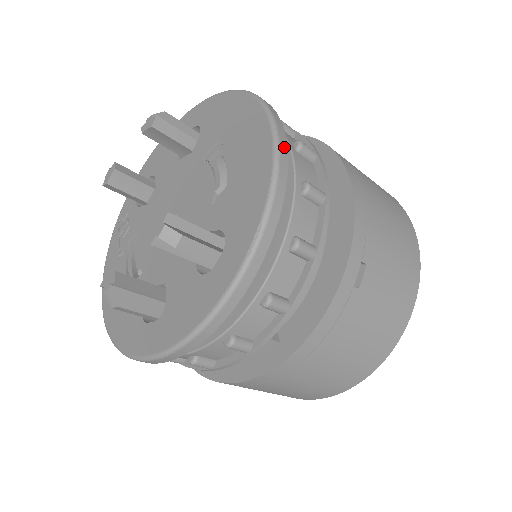
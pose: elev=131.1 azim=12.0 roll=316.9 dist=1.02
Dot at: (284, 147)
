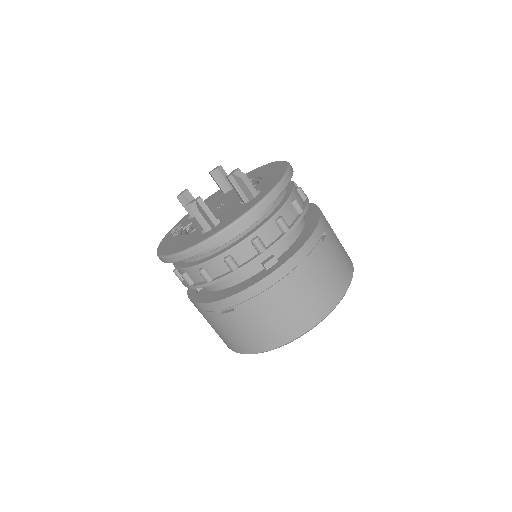
Dot at: (291, 166)
